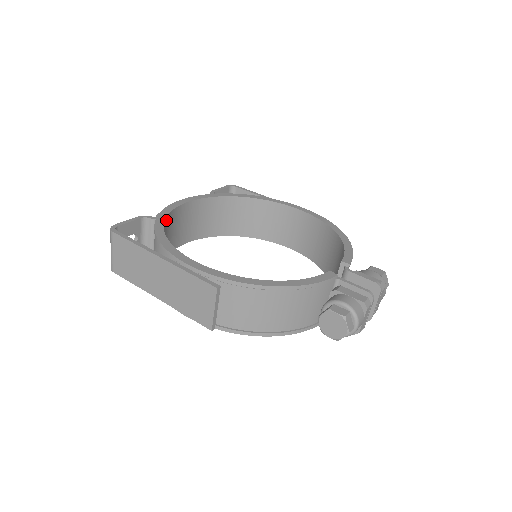
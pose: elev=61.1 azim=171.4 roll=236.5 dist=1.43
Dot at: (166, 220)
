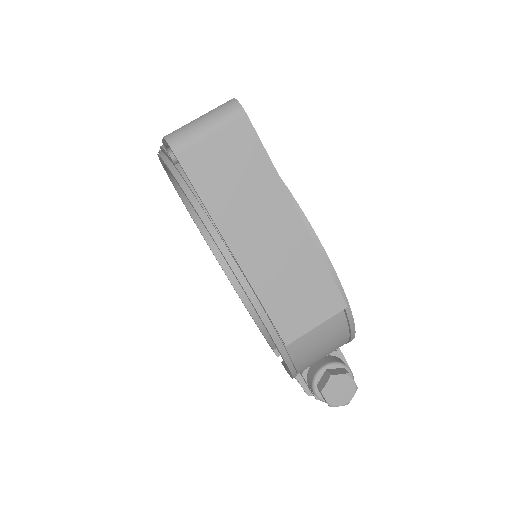
Dot at: occluded
